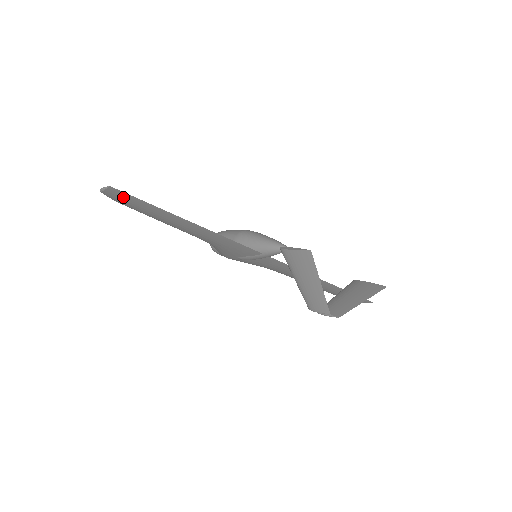
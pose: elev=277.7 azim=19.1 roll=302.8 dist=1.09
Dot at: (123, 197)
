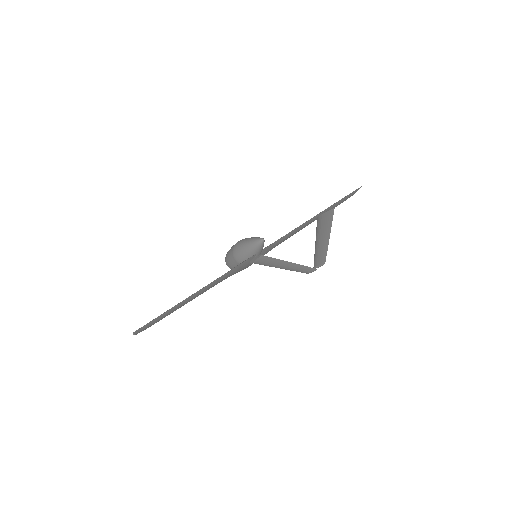
Dot at: (147, 326)
